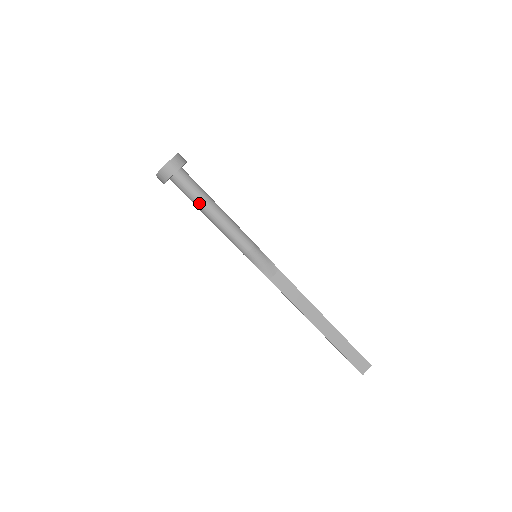
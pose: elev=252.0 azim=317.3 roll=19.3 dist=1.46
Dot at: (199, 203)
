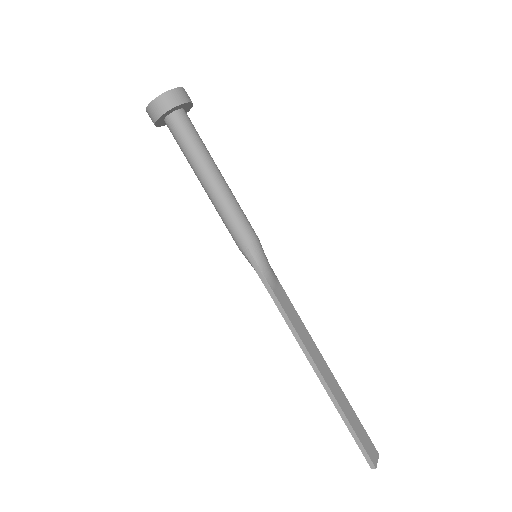
Dot at: (203, 156)
